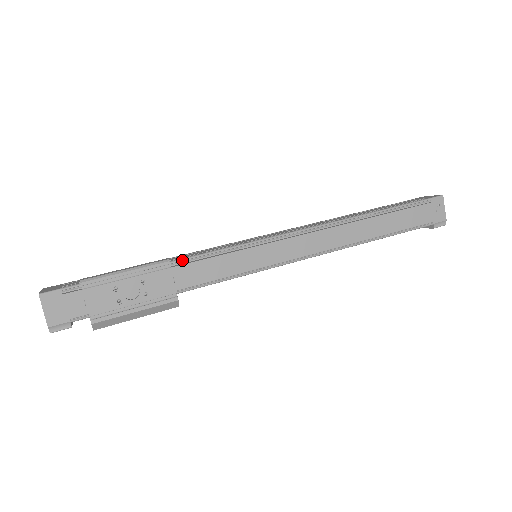
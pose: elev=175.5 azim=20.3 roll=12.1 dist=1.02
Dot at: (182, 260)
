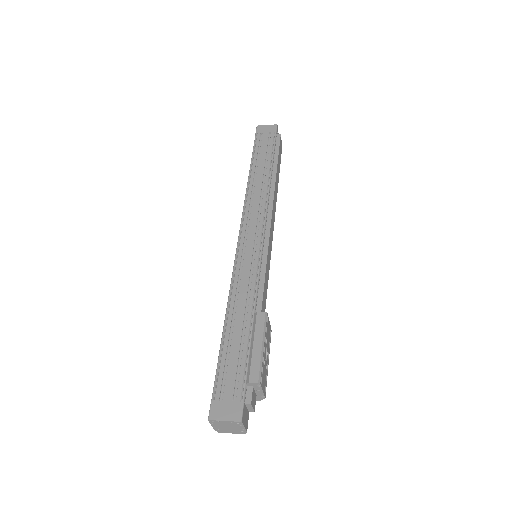
Dot at: (256, 303)
